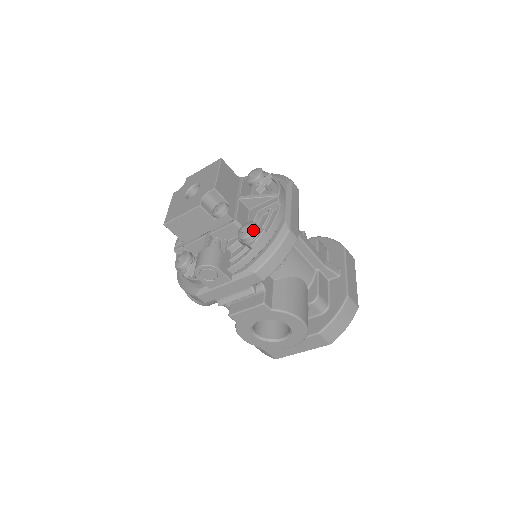
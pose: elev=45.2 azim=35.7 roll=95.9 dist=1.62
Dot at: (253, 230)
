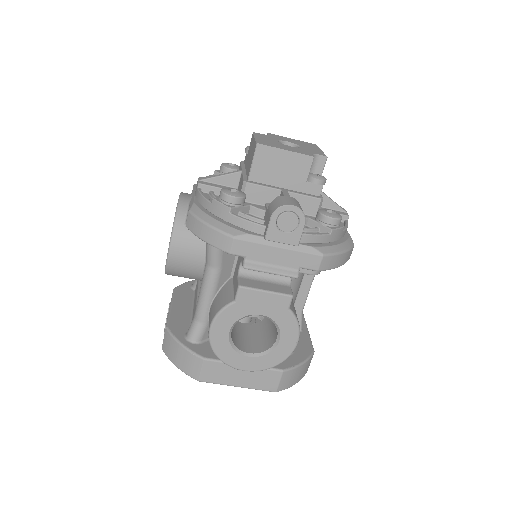
Dot at: (341, 218)
